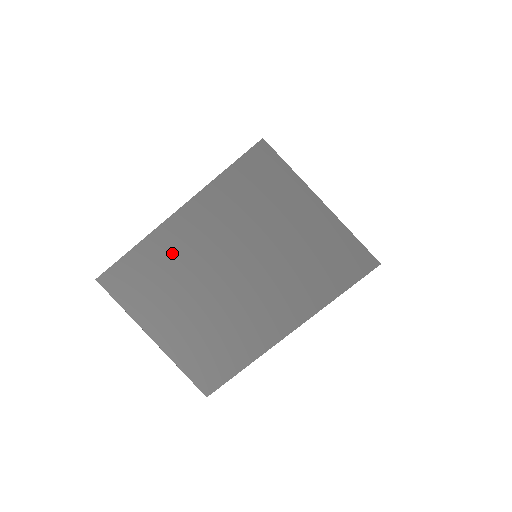
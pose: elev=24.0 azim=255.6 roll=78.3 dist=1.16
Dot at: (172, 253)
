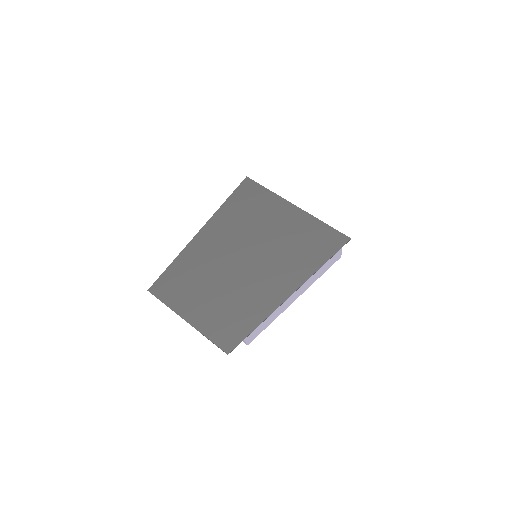
Dot at: (194, 264)
